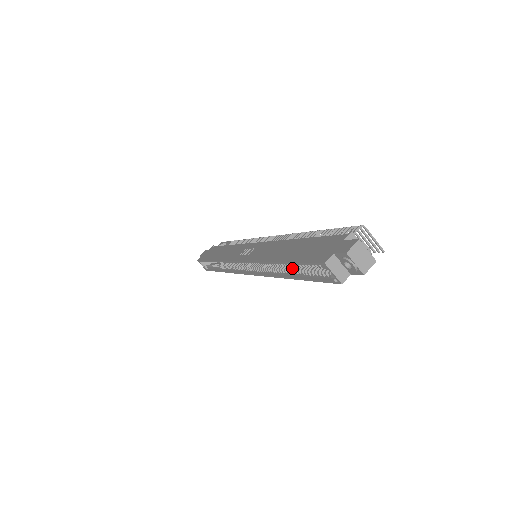
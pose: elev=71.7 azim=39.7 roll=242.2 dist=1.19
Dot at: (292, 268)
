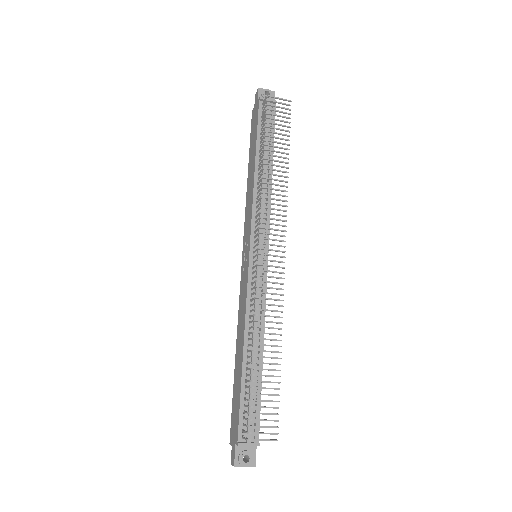
Dot at: occluded
